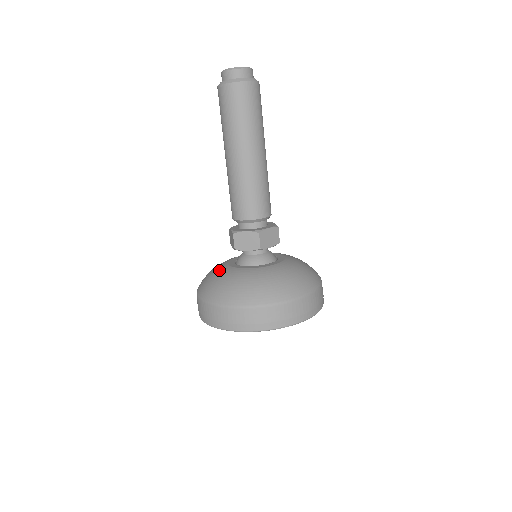
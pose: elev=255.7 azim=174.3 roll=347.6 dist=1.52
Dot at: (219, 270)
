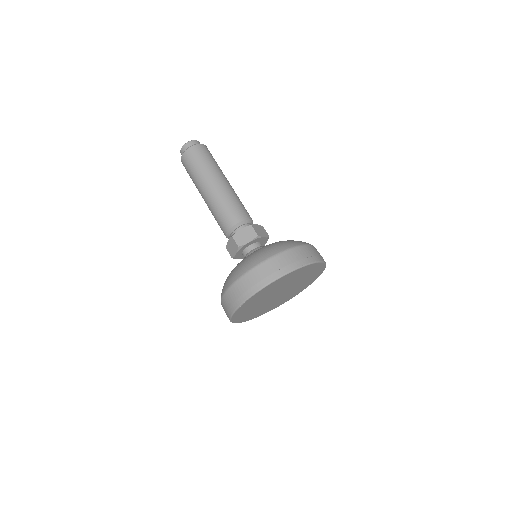
Dot at: occluded
